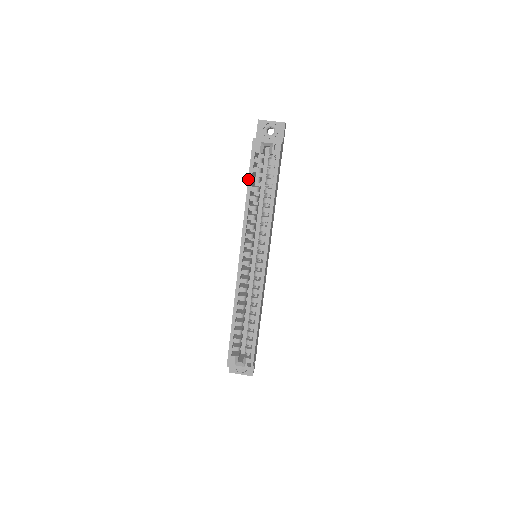
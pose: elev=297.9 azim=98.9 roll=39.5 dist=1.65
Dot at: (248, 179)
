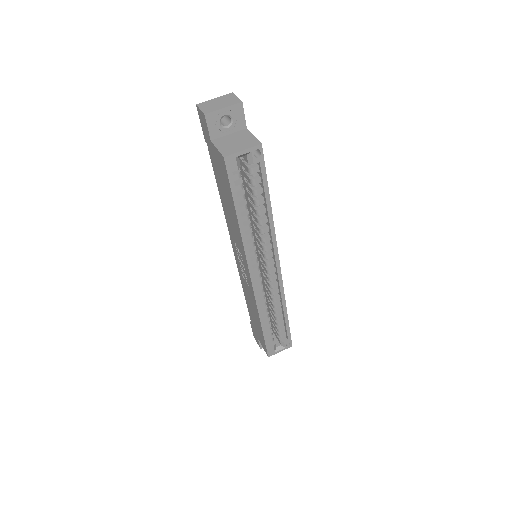
Dot at: (234, 204)
